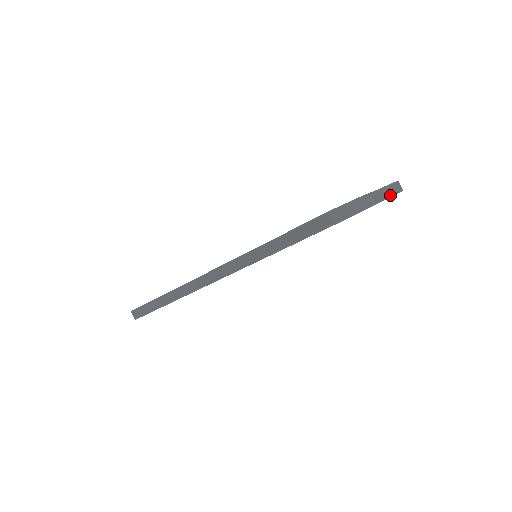
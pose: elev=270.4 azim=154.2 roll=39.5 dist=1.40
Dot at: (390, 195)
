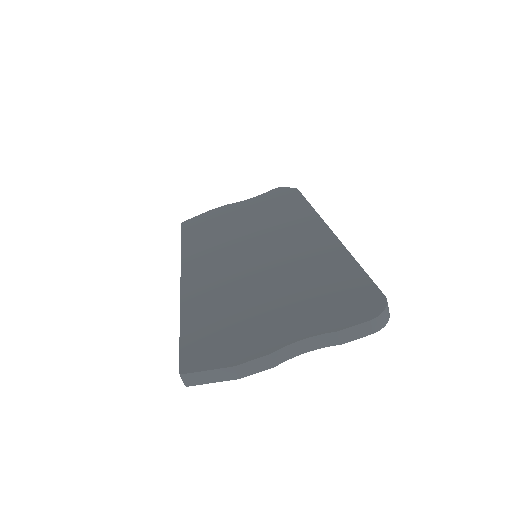
Dot at: (330, 344)
